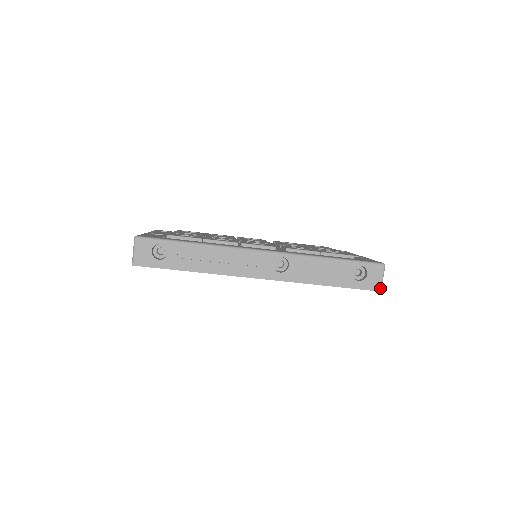
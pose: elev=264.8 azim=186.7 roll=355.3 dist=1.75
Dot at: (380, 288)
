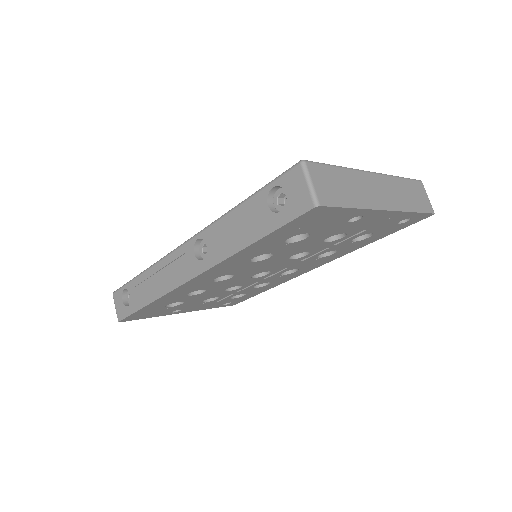
Dot at: (312, 202)
